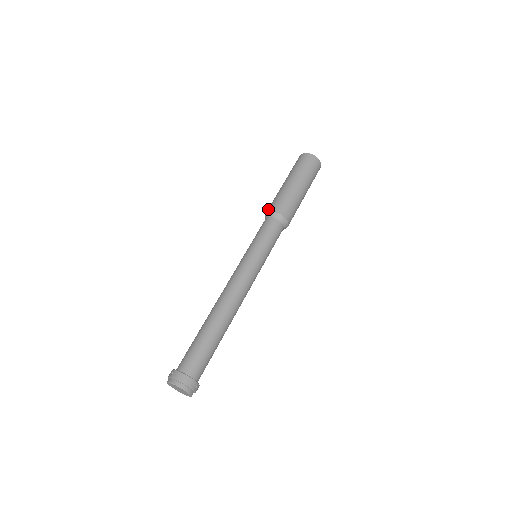
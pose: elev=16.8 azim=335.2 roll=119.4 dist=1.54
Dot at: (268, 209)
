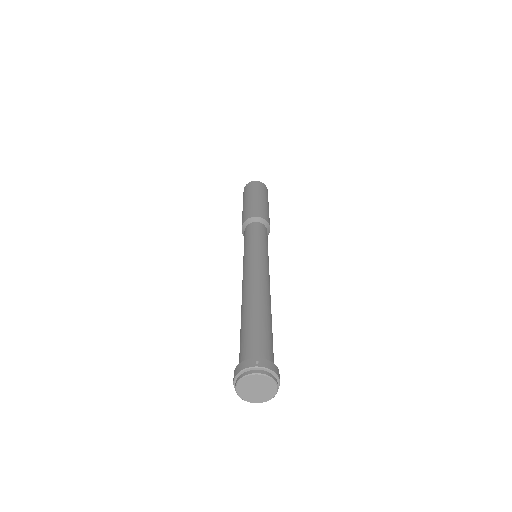
Dot at: (254, 214)
